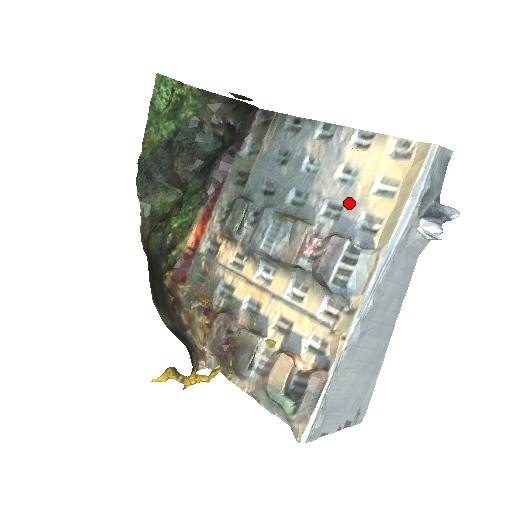
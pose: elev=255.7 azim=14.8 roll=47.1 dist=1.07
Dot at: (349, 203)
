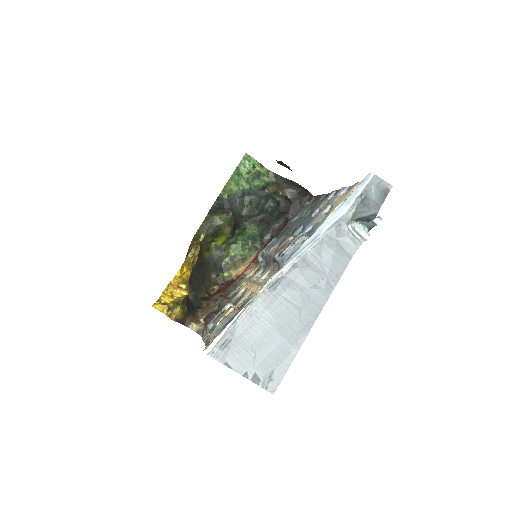
Dot at: (321, 222)
